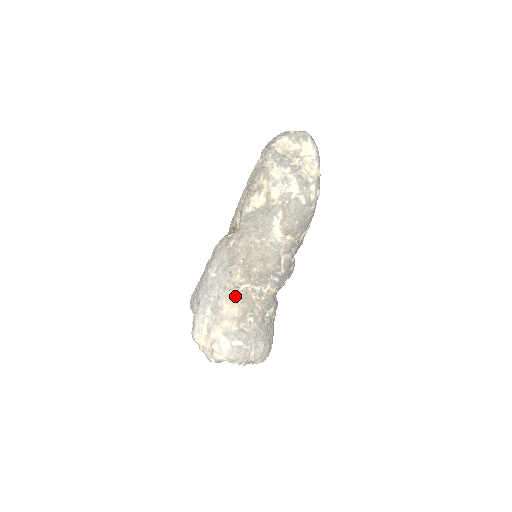
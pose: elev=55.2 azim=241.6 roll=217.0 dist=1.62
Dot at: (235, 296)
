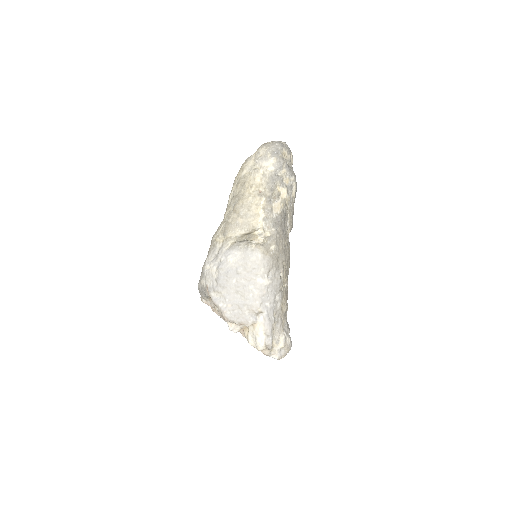
Dot at: (284, 295)
